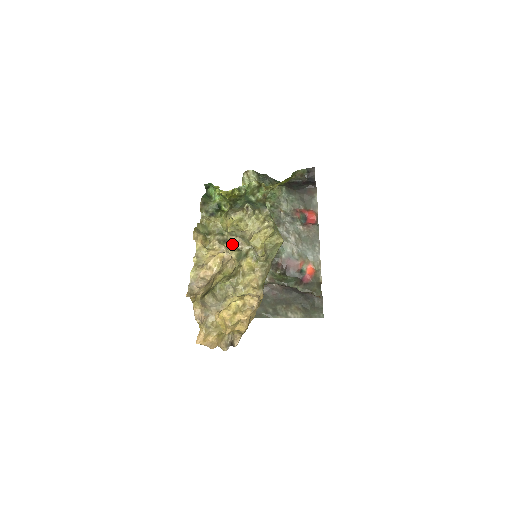
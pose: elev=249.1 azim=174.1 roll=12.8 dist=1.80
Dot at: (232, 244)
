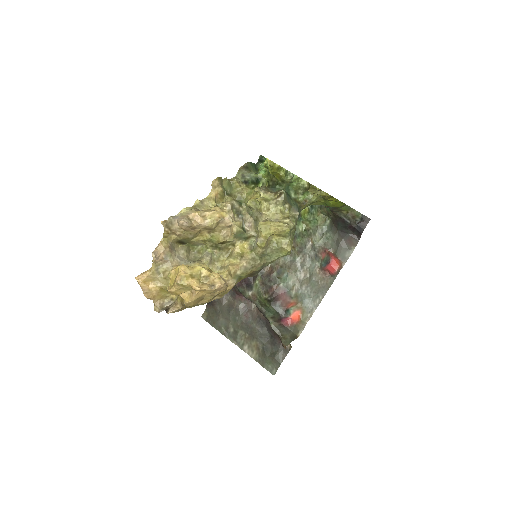
Dot at: (242, 219)
